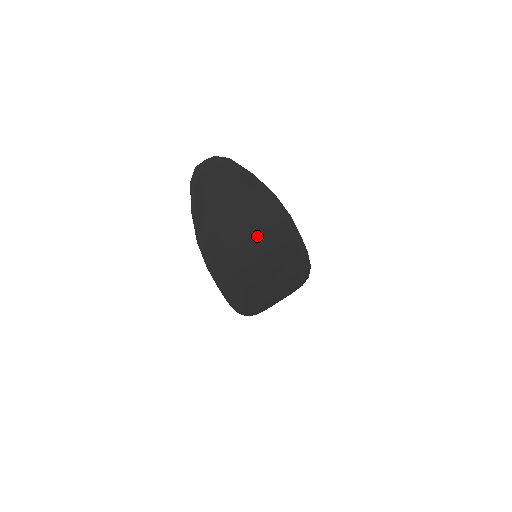
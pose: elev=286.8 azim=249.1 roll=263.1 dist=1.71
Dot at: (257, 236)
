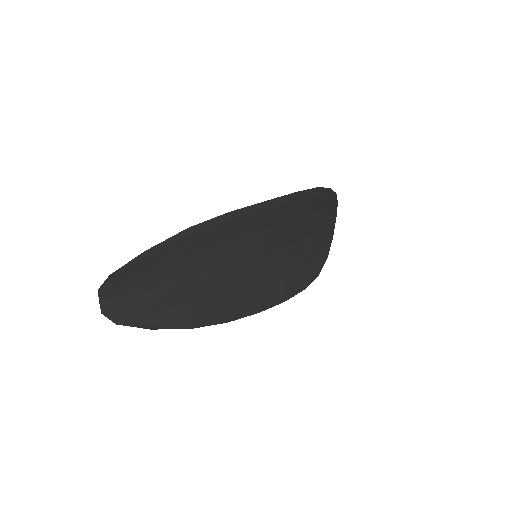
Dot at: (231, 256)
